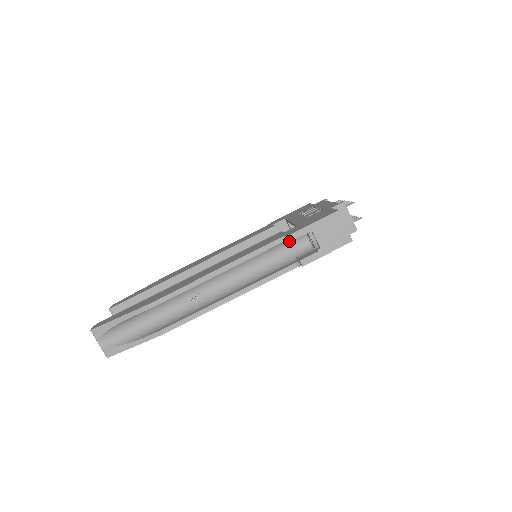
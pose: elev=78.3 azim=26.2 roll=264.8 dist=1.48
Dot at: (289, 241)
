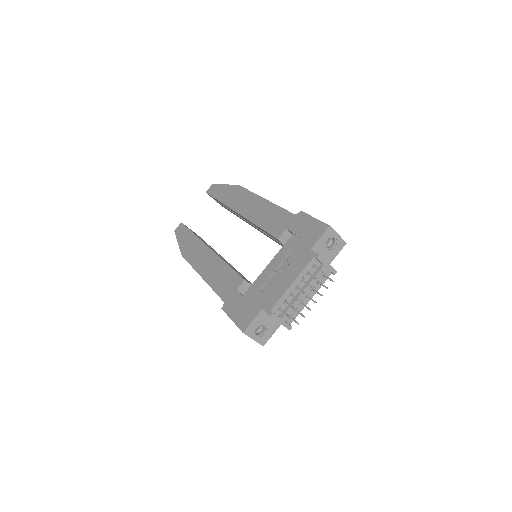
Dot at: occluded
